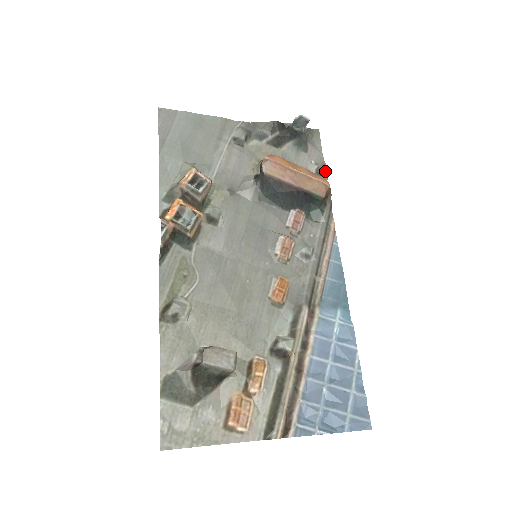
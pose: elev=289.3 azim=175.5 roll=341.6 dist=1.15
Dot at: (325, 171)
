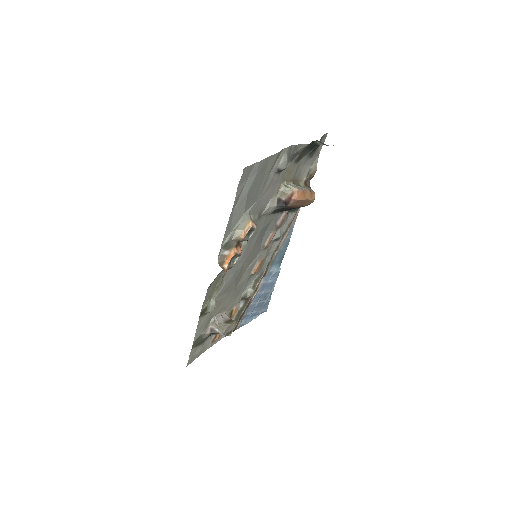
Dot at: (314, 174)
